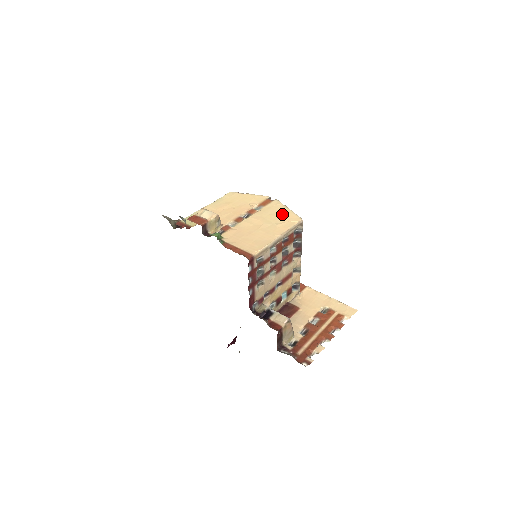
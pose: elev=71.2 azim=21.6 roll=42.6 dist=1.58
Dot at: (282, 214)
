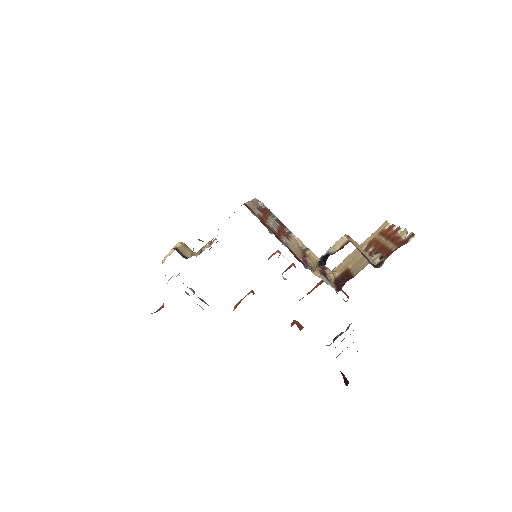
Dot at: occluded
